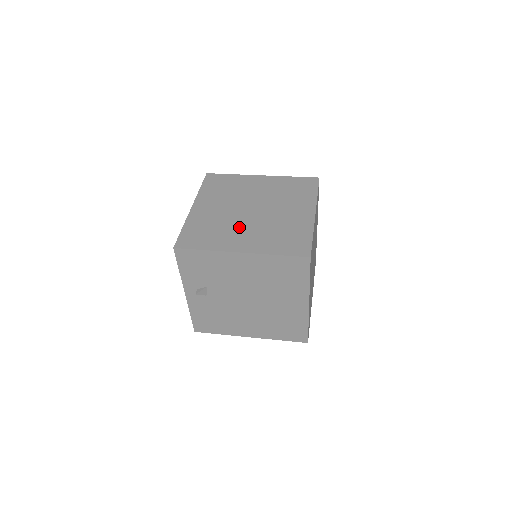
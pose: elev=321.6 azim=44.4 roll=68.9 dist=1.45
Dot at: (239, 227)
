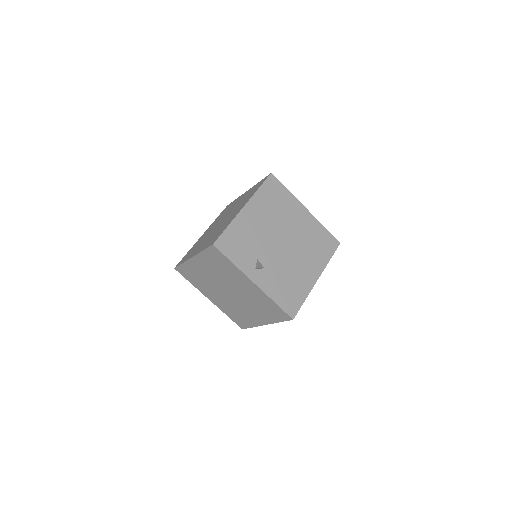
Dot at: occluded
